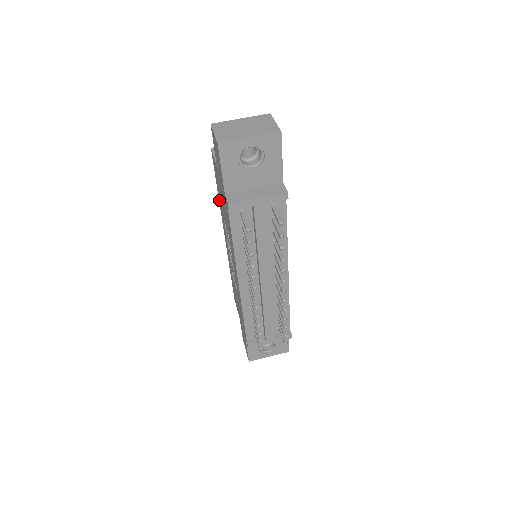
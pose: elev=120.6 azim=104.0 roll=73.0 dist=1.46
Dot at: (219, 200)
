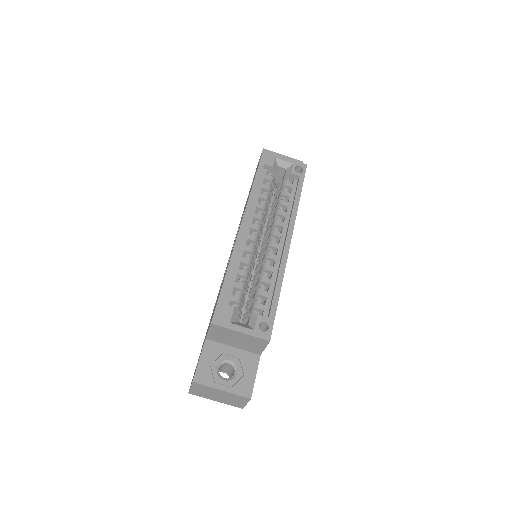
Dot at: occluded
